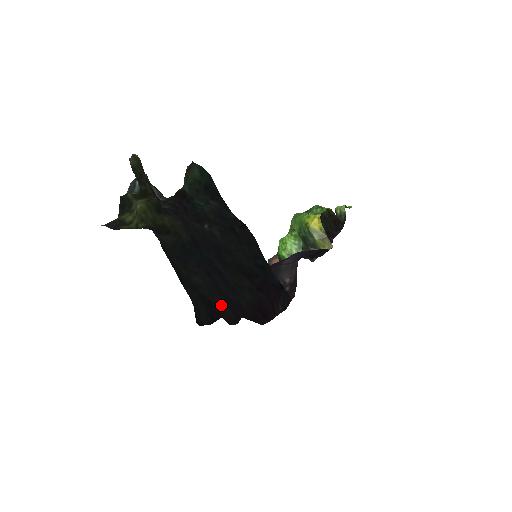
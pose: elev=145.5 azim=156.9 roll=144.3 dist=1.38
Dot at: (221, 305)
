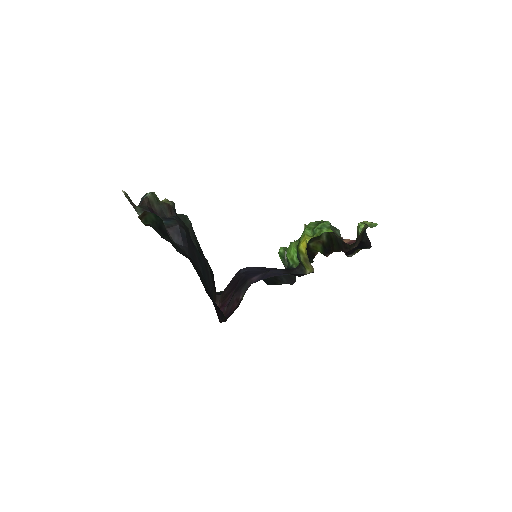
Dot at: (214, 289)
